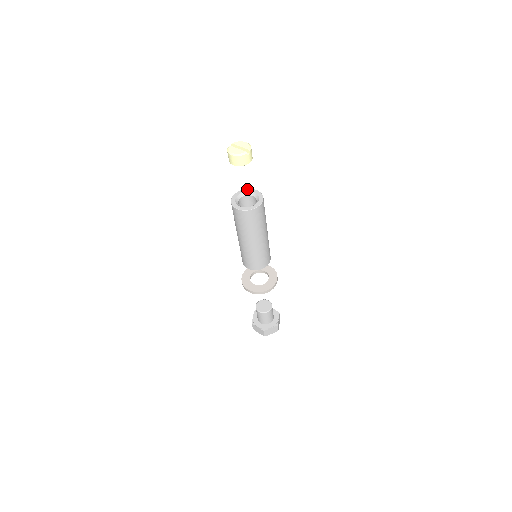
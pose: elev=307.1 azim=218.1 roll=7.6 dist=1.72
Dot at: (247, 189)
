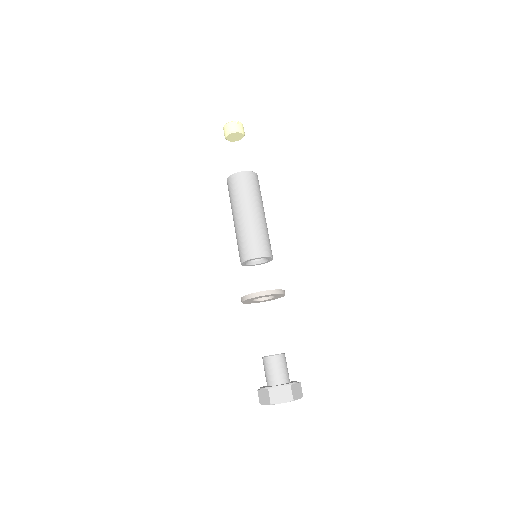
Dot at: occluded
